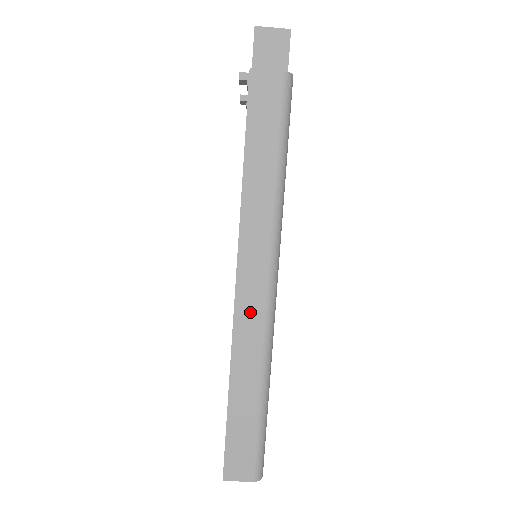
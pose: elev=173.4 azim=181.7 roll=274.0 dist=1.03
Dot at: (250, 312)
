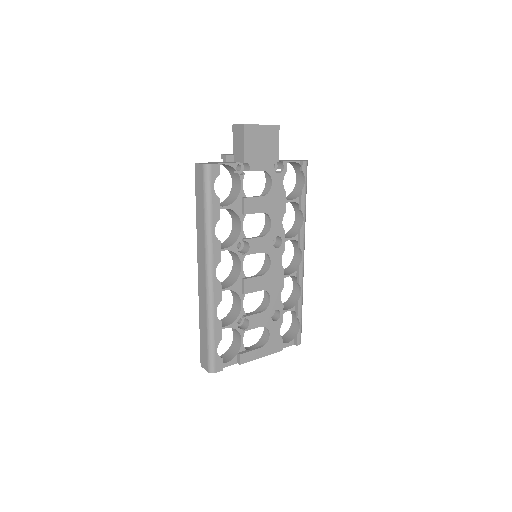
Dot at: (202, 286)
